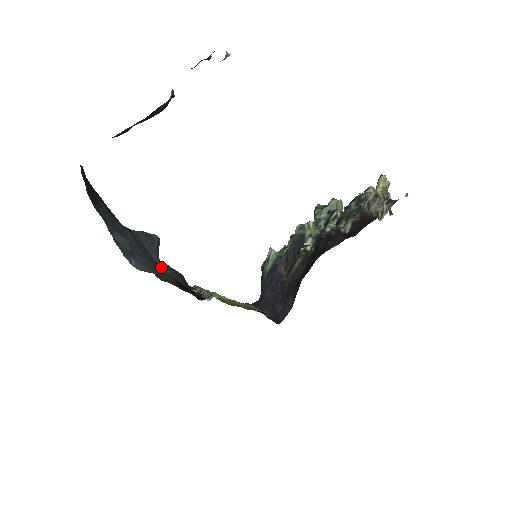
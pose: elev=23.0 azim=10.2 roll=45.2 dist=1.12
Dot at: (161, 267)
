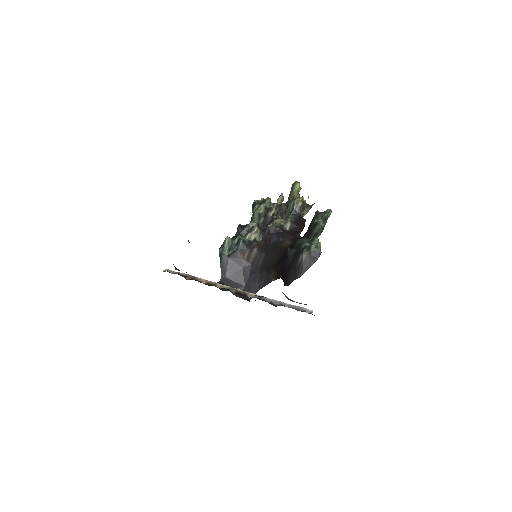
Dot at: occluded
